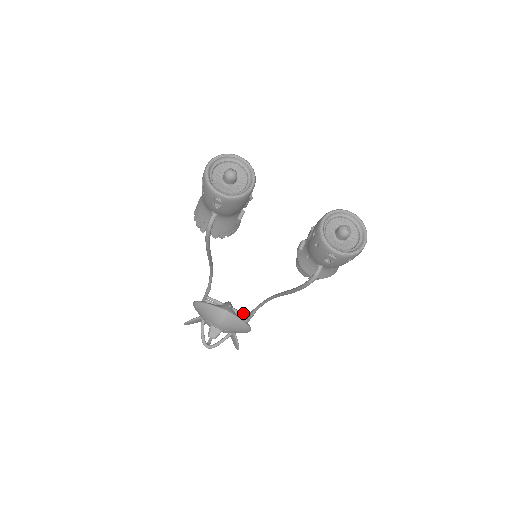
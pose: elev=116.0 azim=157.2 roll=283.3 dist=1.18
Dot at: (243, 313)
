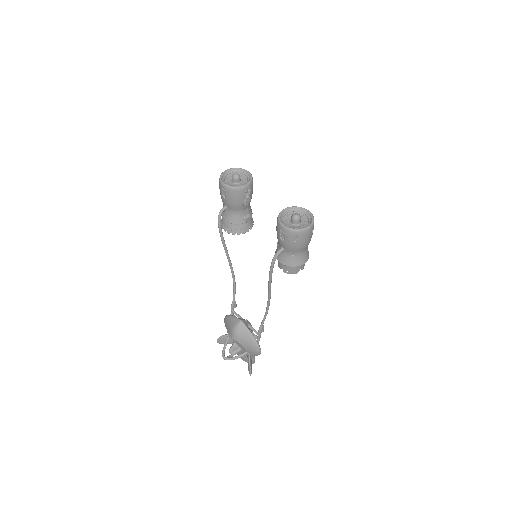
Dot at: occluded
